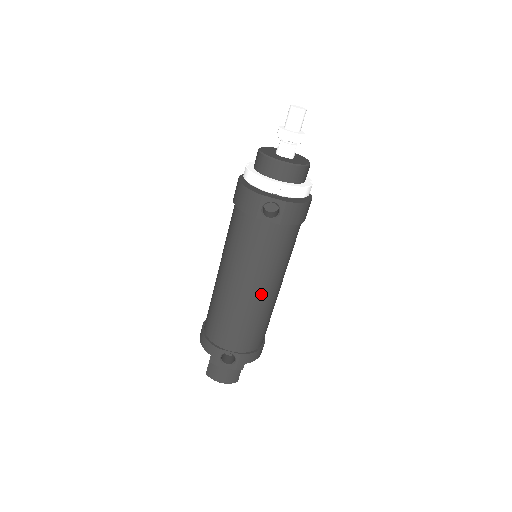
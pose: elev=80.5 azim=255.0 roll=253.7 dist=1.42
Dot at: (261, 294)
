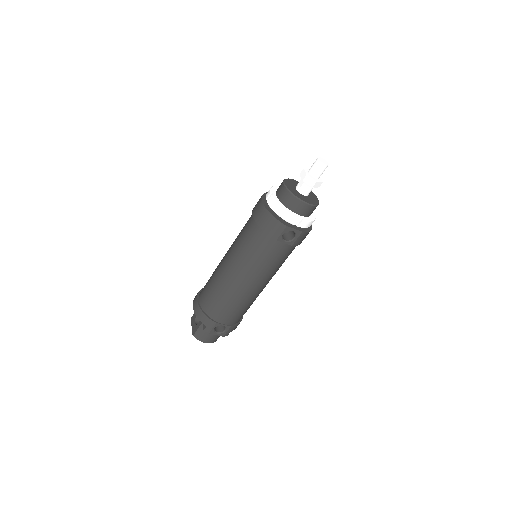
Dot at: (260, 288)
